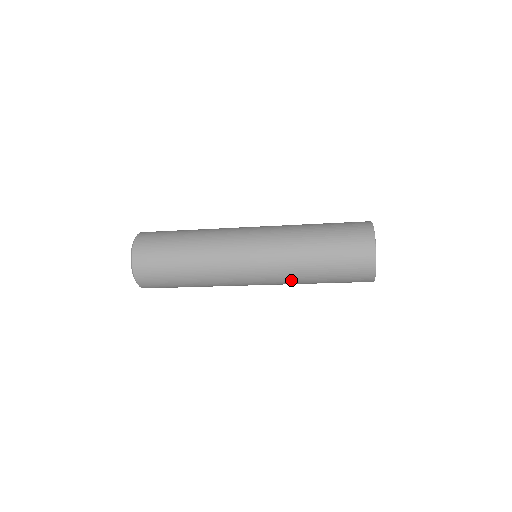
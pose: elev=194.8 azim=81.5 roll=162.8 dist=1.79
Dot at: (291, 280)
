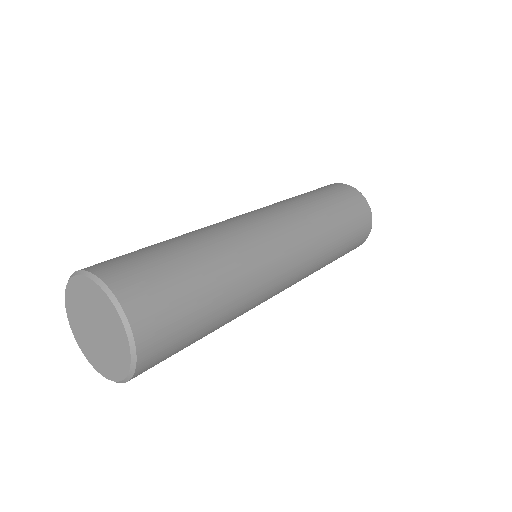
Dot at: occluded
